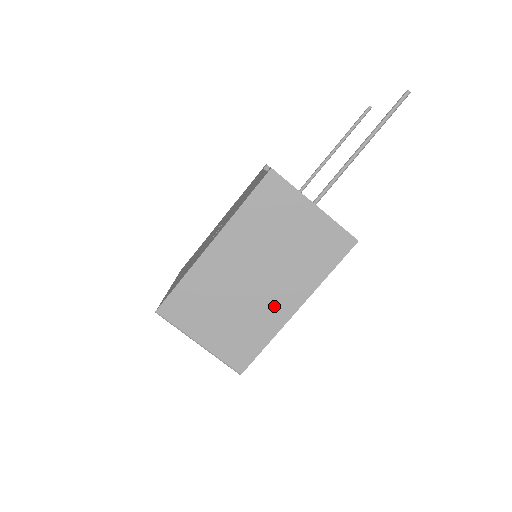
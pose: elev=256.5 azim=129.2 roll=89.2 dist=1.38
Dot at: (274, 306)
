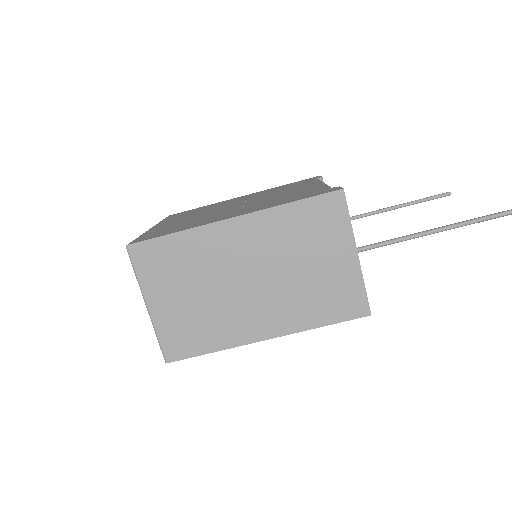
Dot at: (247, 320)
